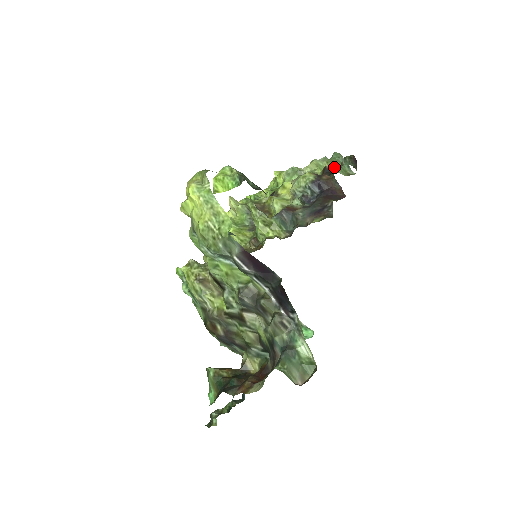
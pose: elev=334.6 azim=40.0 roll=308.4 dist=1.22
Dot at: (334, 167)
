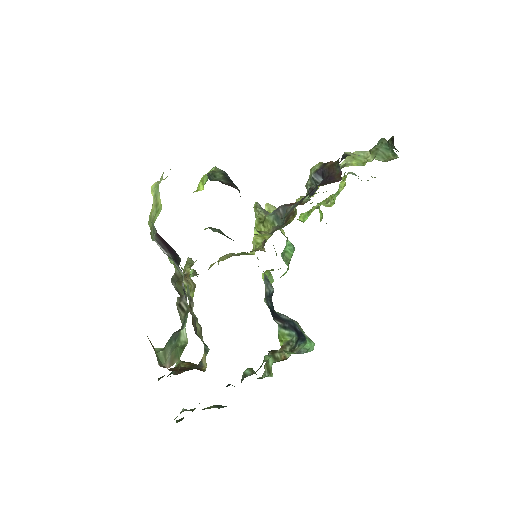
Dot at: (374, 155)
